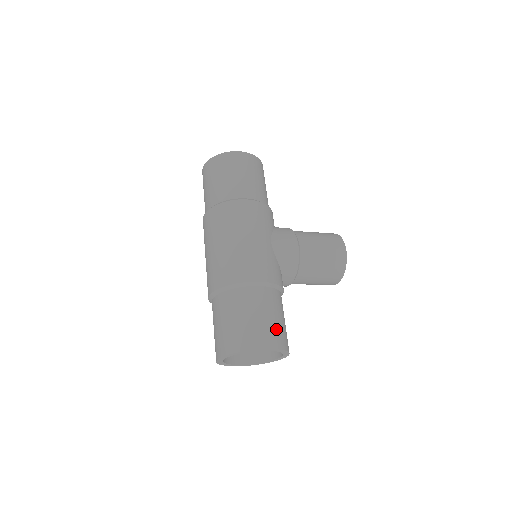
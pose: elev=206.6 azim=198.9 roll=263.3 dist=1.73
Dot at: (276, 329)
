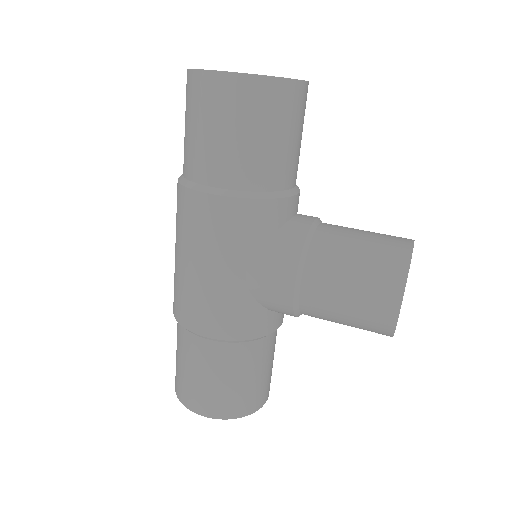
Dot at: (223, 396)
